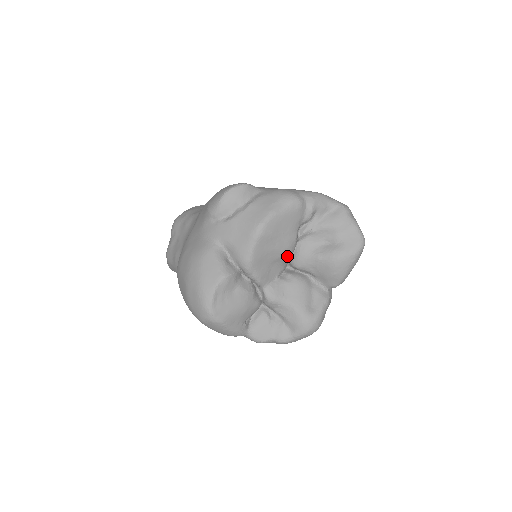
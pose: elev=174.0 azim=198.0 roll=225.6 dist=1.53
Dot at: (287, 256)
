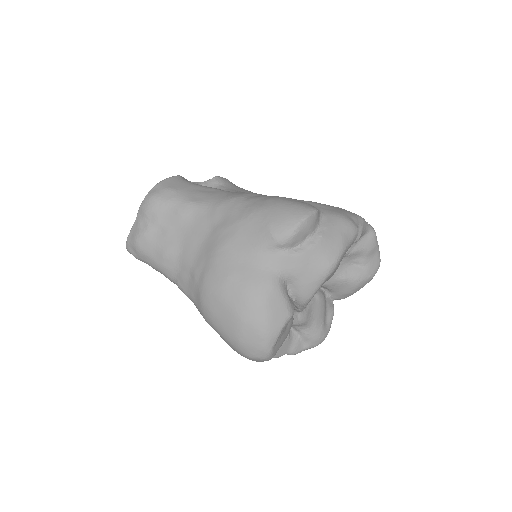
Dot at: occluded
